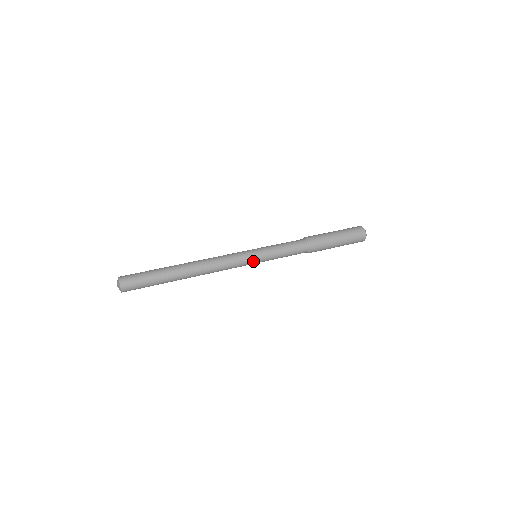
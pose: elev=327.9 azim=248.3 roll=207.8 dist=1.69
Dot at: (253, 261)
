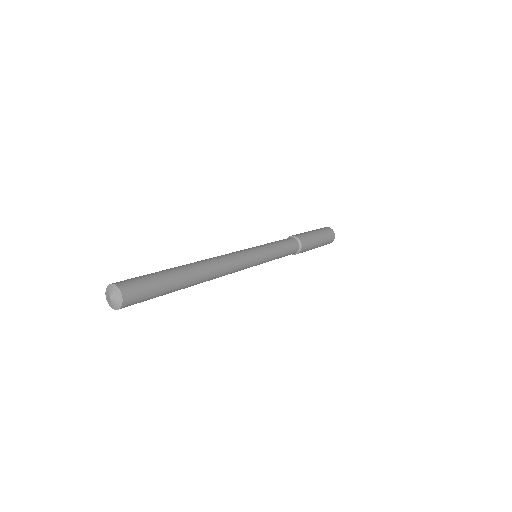
Dot at: (258, 261)
